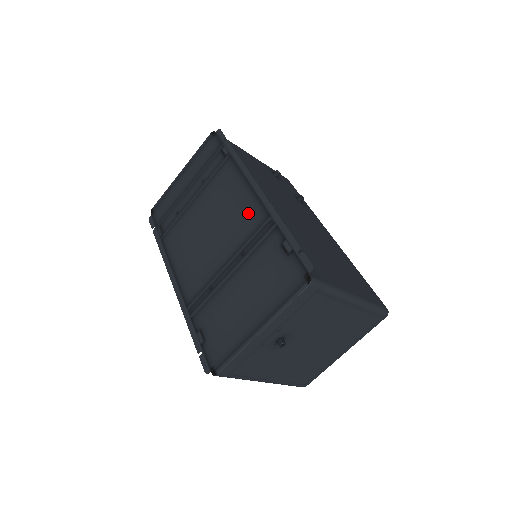
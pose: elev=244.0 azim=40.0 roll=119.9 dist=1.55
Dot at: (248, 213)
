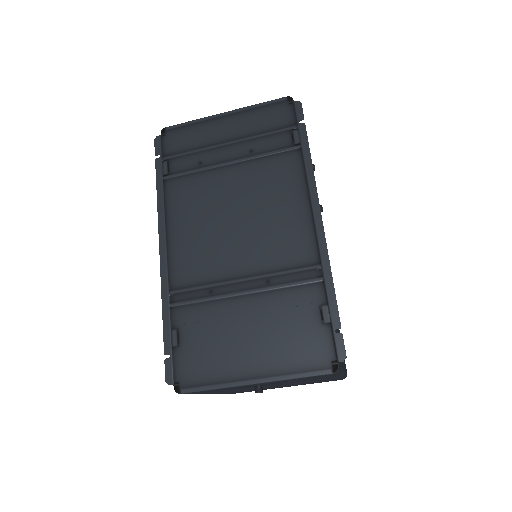
Dot at: (295, 239)
